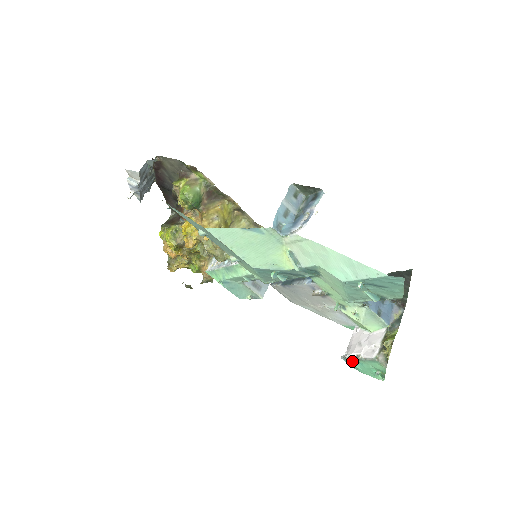
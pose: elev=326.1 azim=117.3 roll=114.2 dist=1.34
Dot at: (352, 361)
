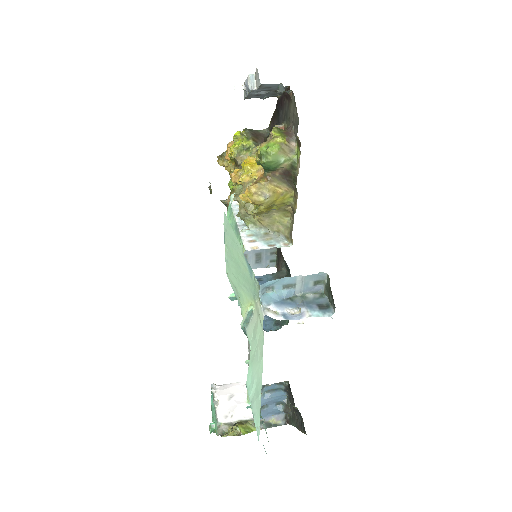
Dot at: occluded
